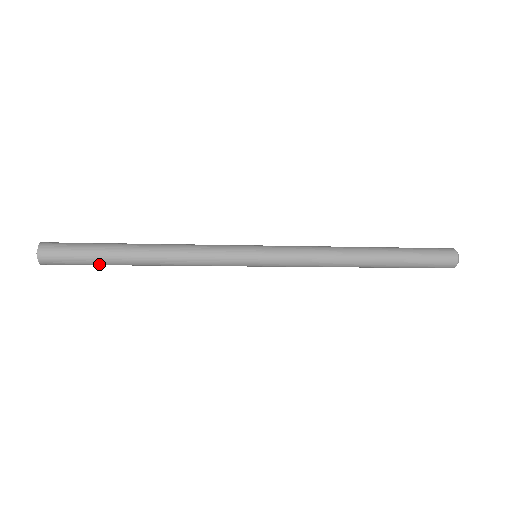
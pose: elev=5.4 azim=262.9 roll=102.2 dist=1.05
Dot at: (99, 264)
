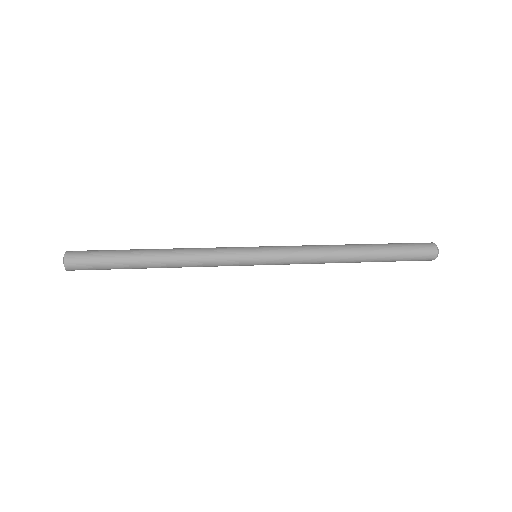
Dot at: (118, 268)
